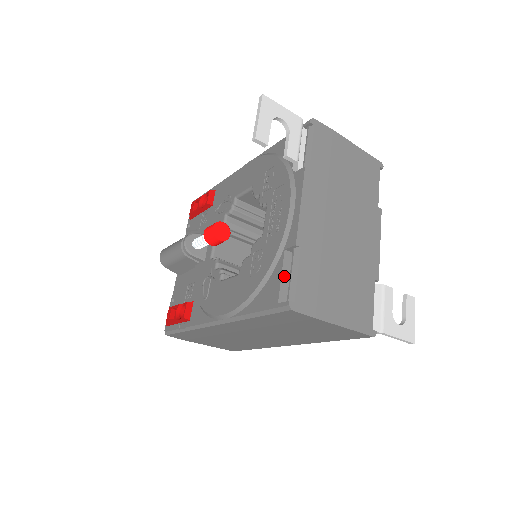
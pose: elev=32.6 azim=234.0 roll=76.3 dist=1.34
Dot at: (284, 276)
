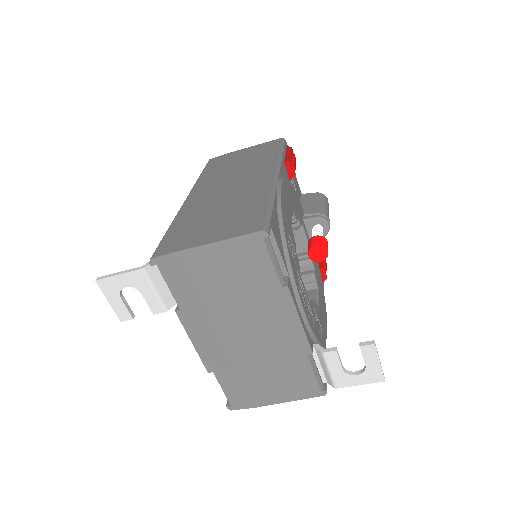
Dot at: occluded
